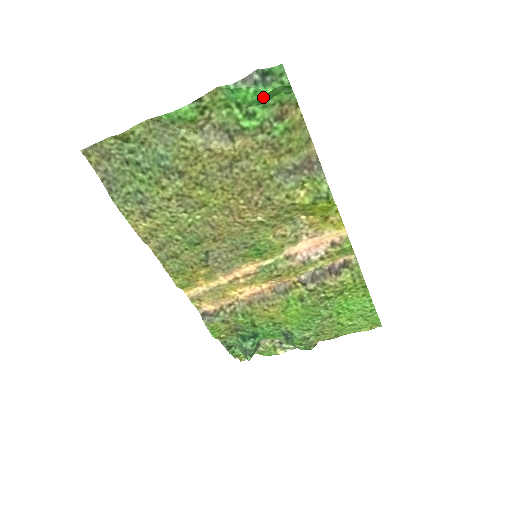
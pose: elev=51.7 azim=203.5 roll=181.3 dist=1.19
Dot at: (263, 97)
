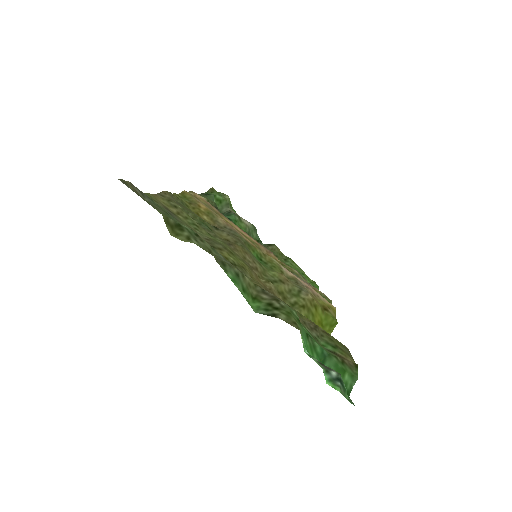
Dot at: occluded
